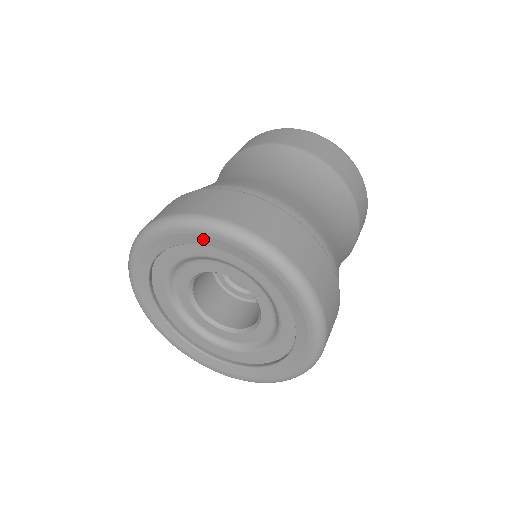
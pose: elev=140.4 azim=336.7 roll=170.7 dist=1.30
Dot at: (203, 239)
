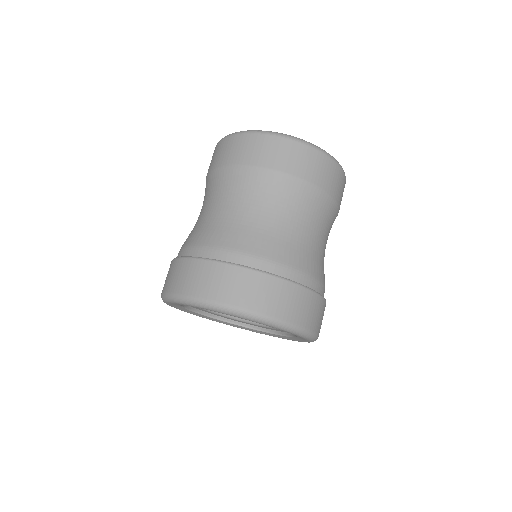
Dot at: occluded
